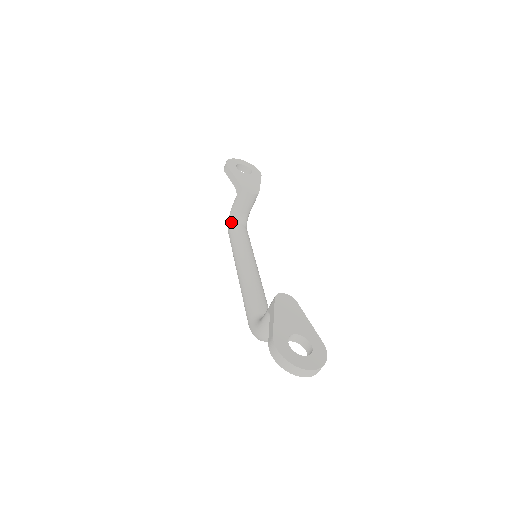
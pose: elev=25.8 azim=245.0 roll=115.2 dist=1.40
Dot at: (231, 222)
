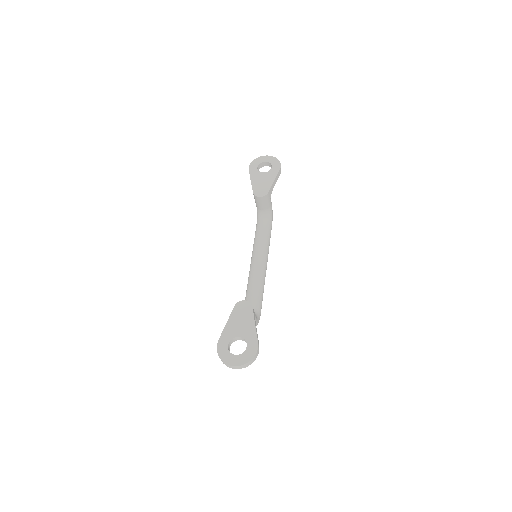
Dot at: (257, 218)
